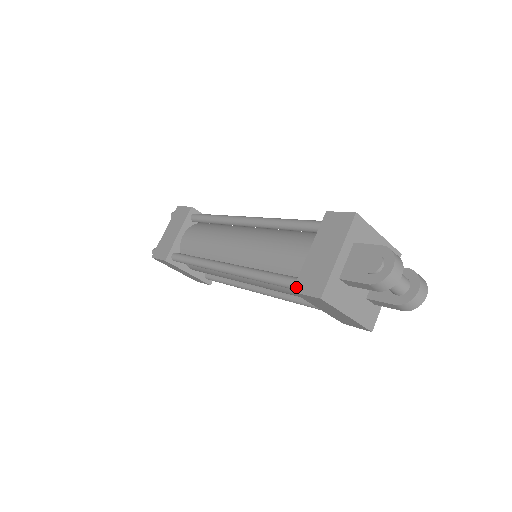
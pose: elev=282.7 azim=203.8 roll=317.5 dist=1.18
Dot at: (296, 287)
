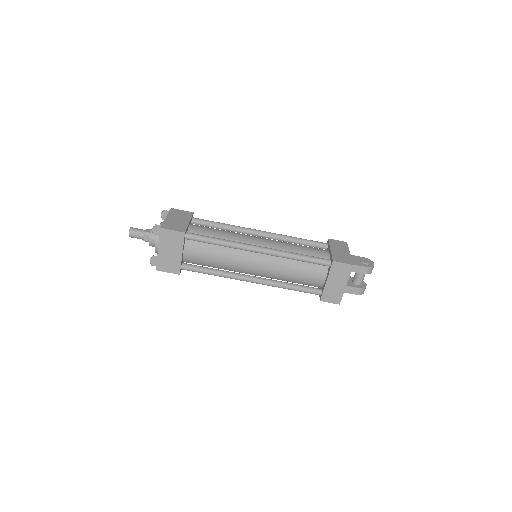
Dot at: (334, 260)
